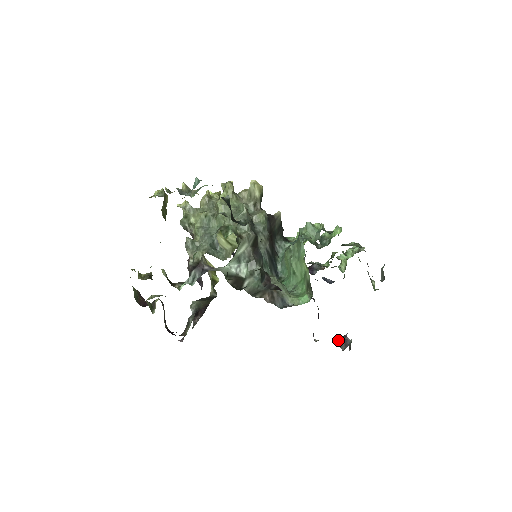
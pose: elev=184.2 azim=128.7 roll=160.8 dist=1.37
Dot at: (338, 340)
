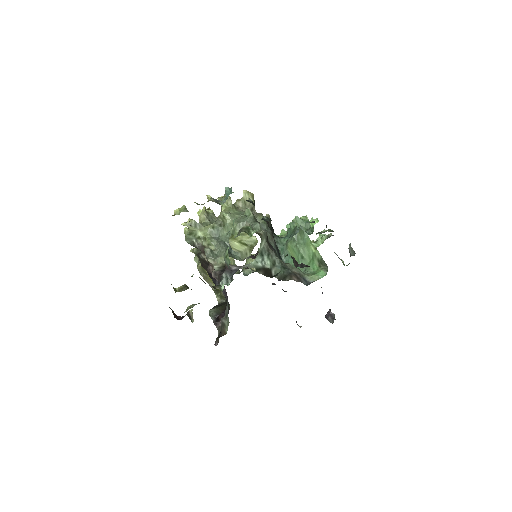
Dot at: occluded
